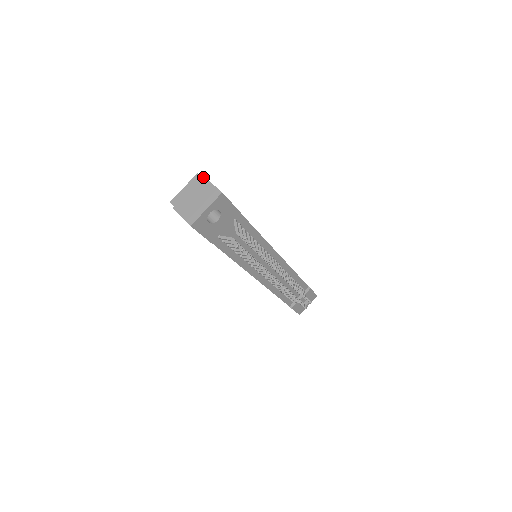
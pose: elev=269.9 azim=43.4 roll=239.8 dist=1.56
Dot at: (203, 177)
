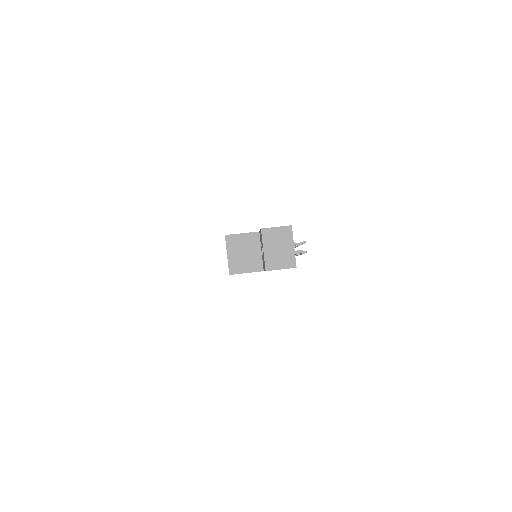
Dot at: (263, 230)
